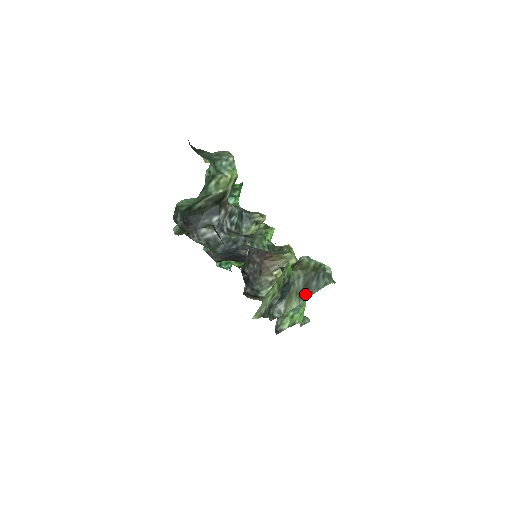
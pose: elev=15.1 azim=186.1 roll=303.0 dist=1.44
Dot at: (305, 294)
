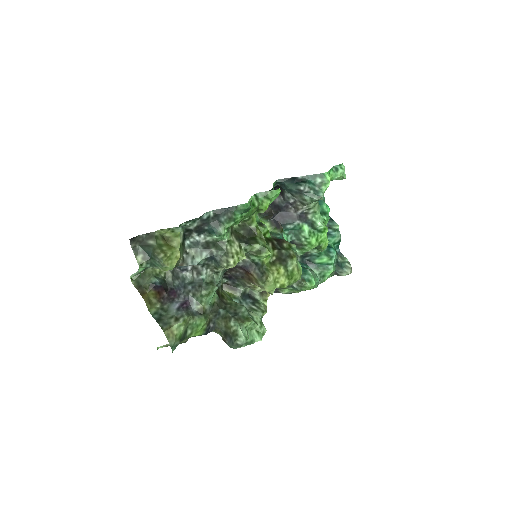
Dot at: (223, 338)
